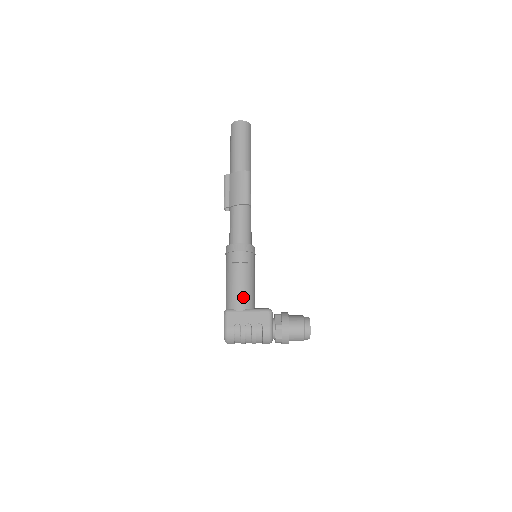
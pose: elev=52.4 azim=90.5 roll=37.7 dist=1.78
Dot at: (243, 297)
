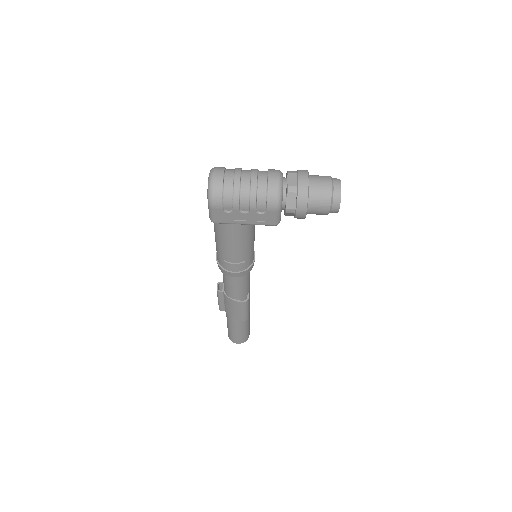
Dot at: occluded
